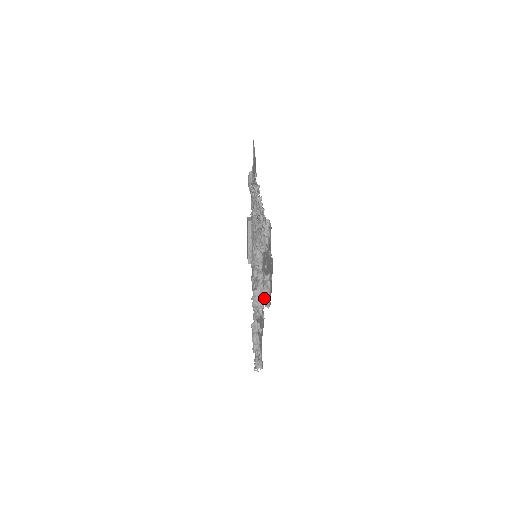
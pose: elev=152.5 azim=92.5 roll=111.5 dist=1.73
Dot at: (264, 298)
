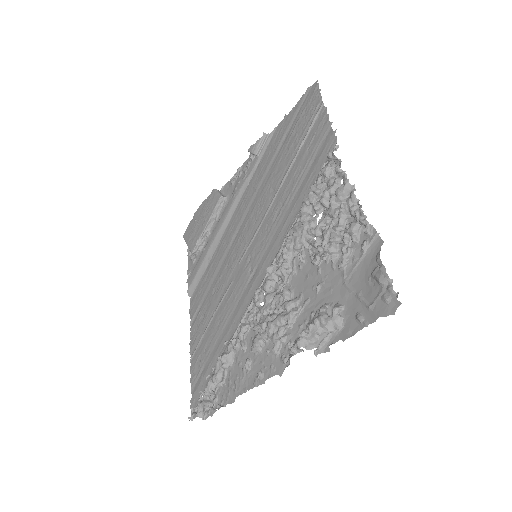
Dot at: (320, 339)
